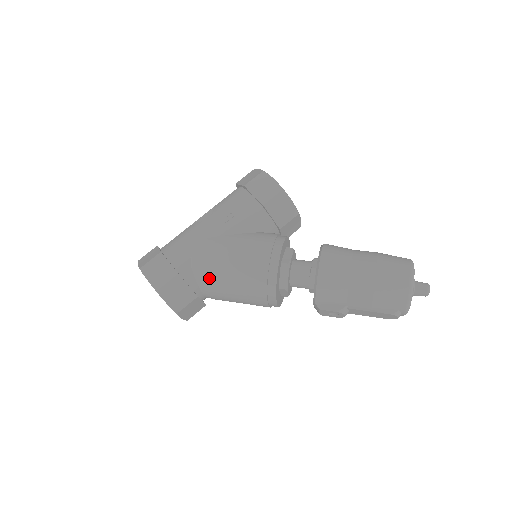
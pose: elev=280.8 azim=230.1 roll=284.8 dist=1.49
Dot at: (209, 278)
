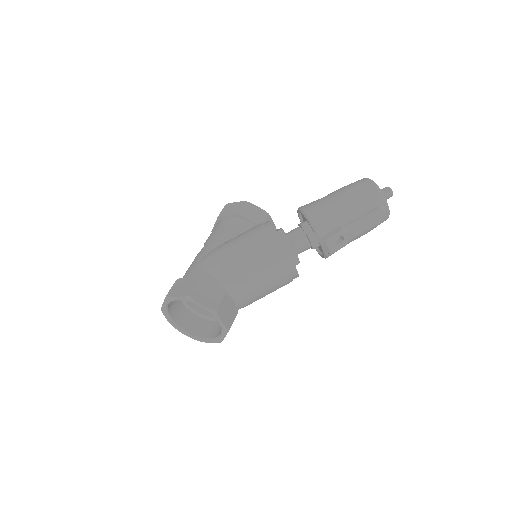
Dot at: (227, 271)
